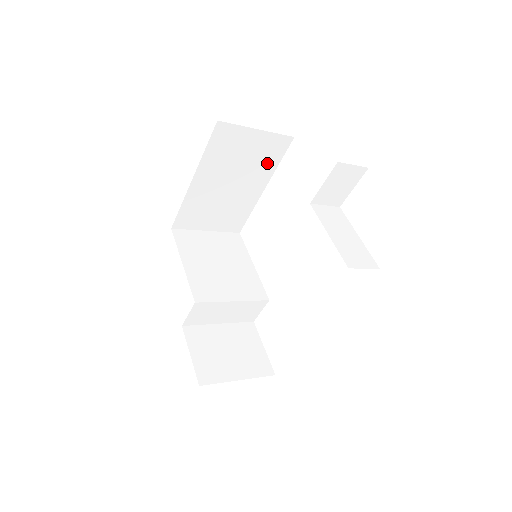
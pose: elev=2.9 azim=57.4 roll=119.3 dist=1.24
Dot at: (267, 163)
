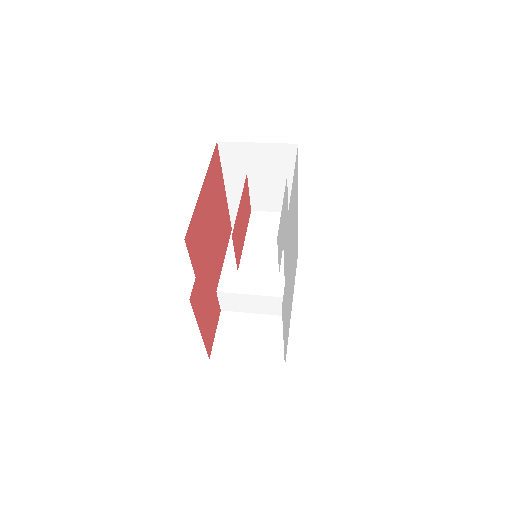
Dot at: (285, 170)
